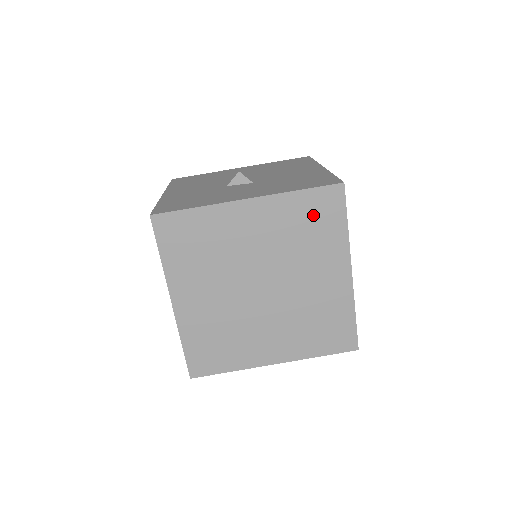
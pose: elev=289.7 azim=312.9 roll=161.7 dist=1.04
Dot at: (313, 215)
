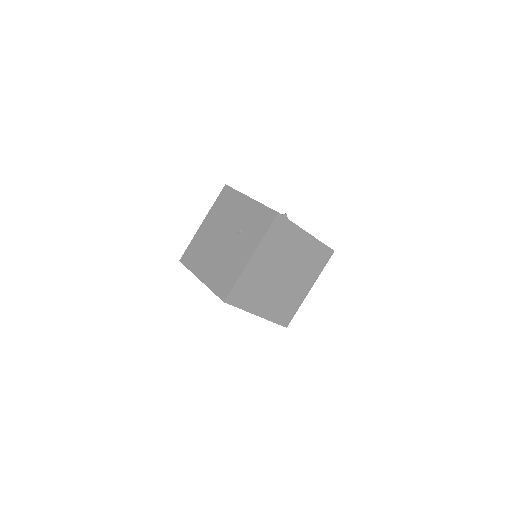
Dot at: (319, 256)
